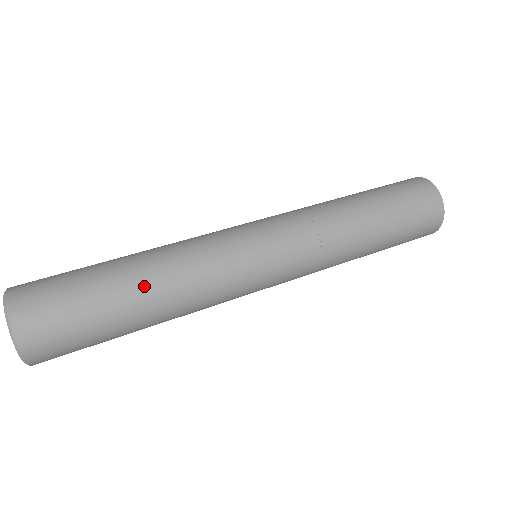
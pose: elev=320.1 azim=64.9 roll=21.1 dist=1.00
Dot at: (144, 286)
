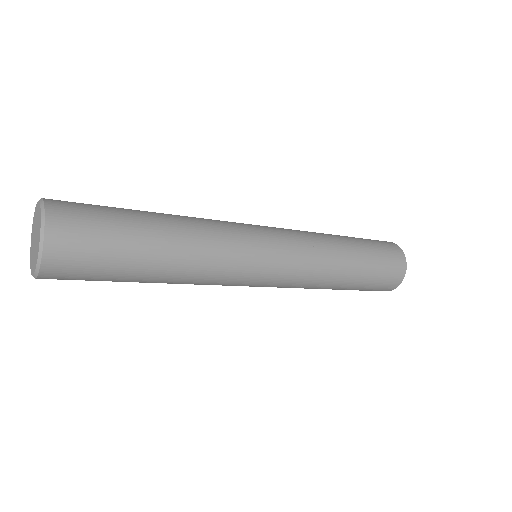
Dot at: occluded
